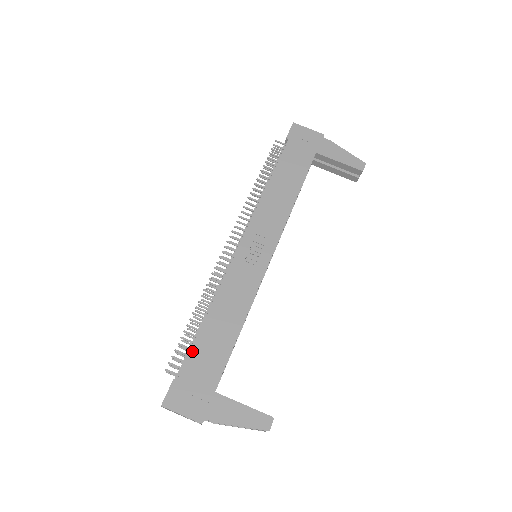
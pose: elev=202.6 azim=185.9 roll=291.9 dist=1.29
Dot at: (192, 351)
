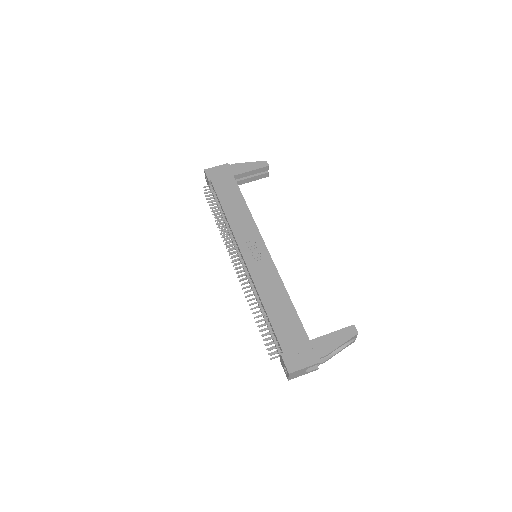
Dot at: (275, 331)
